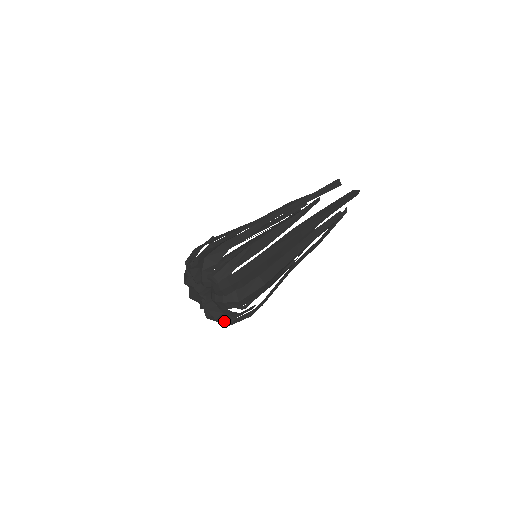
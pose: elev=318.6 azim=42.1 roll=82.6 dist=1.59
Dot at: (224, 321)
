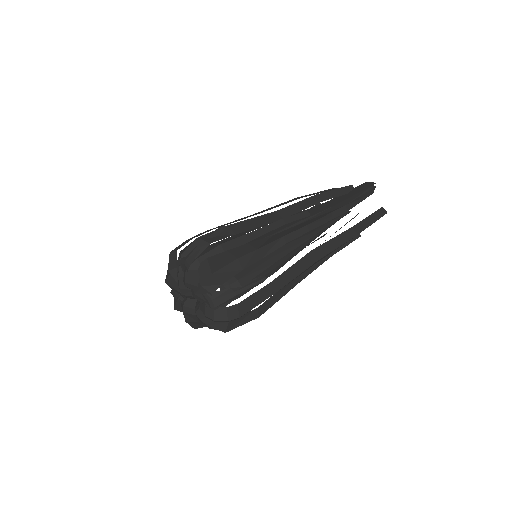
Dot at: (194, 325)
